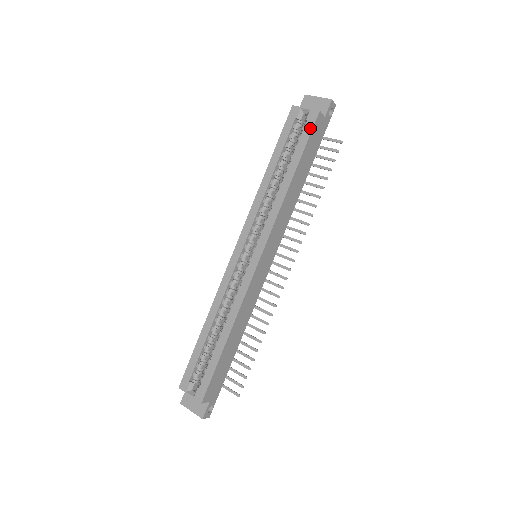
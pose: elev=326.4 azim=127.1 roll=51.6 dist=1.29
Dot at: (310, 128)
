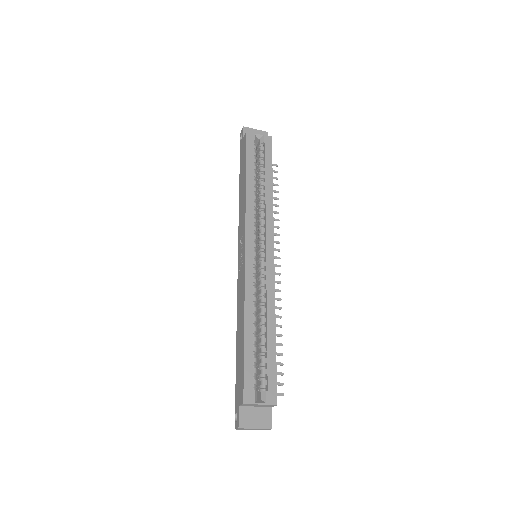
Dot at: (270, 148)
